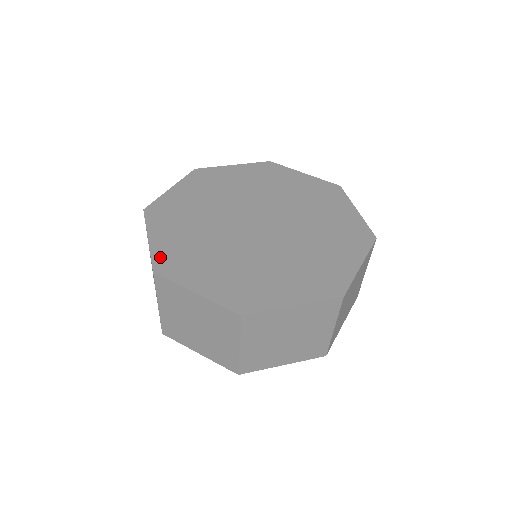
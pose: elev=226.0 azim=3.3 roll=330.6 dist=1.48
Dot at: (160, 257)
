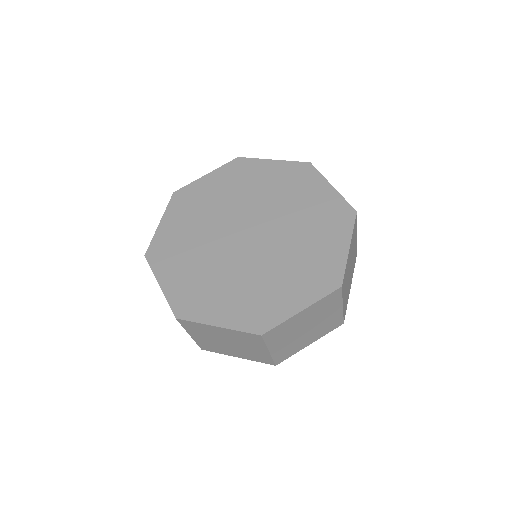
Dot at: (176, 301)
